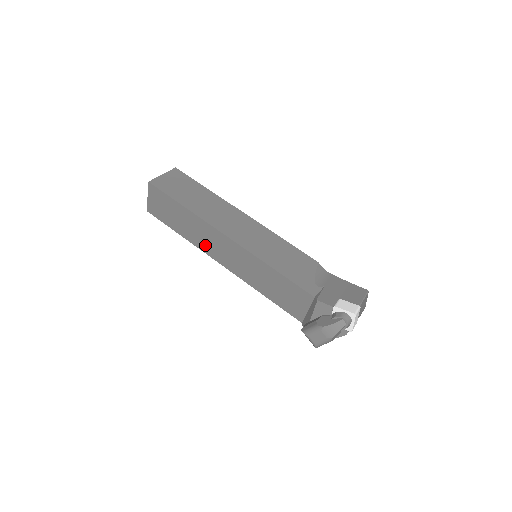
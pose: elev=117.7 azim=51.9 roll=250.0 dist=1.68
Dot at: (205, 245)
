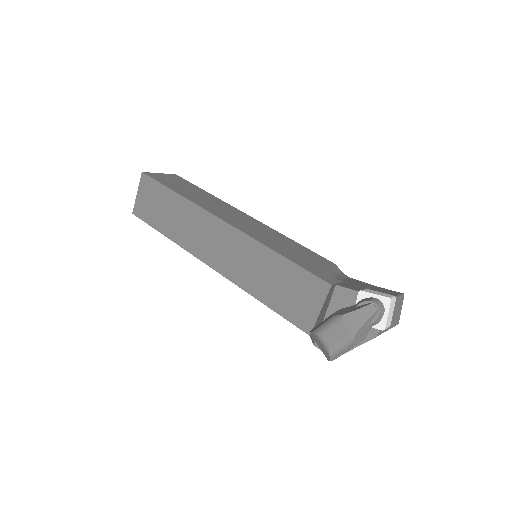
Dot at: (194, 242)
